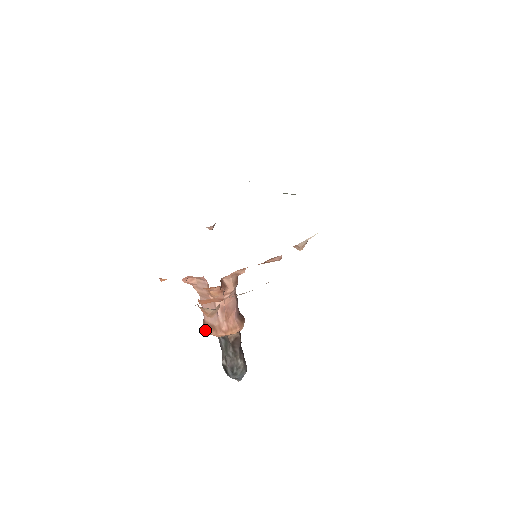
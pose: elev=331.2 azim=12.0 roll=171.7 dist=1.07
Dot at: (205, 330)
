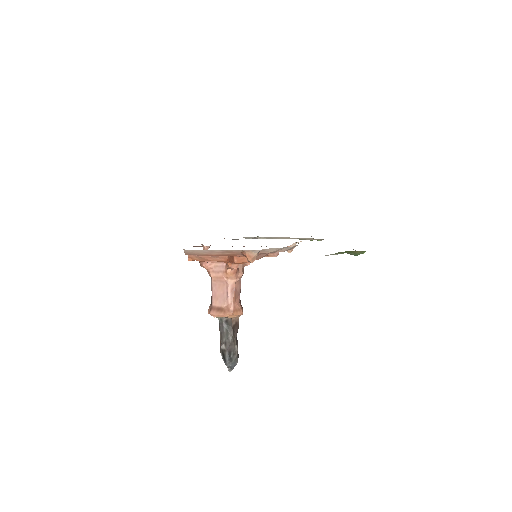
Dot at: (212, 313)
